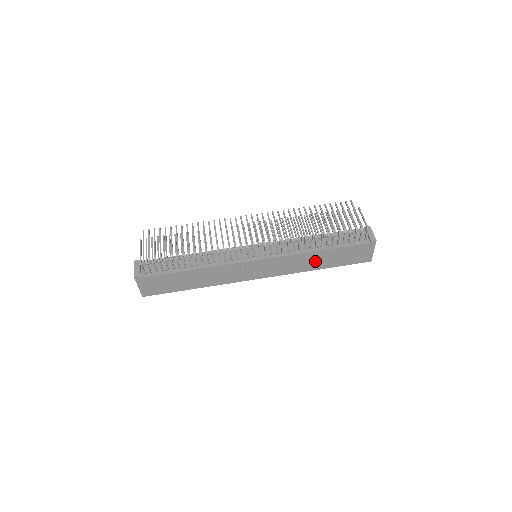
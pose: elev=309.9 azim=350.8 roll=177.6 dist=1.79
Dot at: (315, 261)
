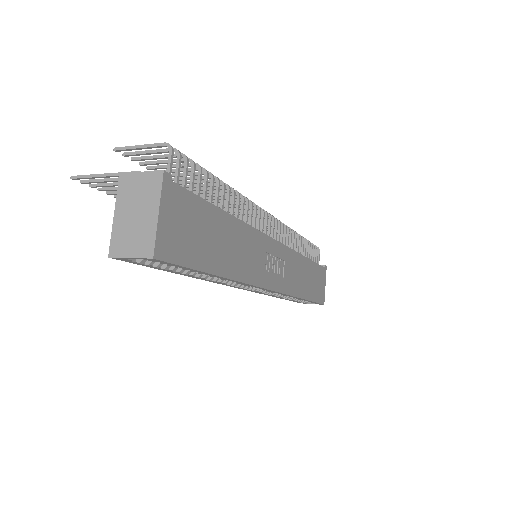
Dot at: (303, 278)
